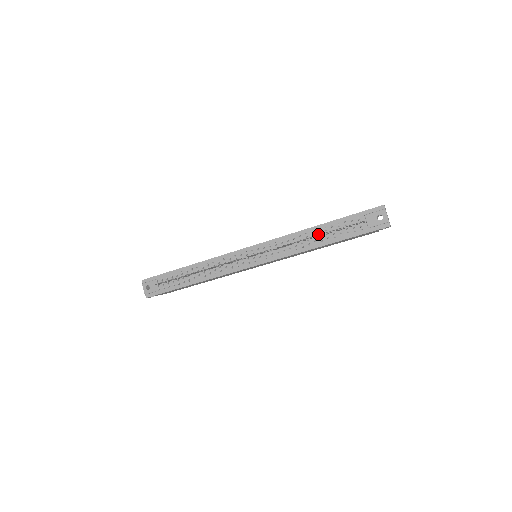
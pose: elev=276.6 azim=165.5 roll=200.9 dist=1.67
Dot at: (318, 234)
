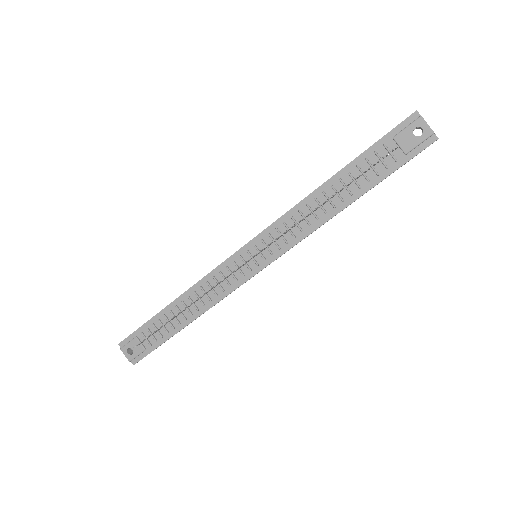
Dot at: (333, 192)
